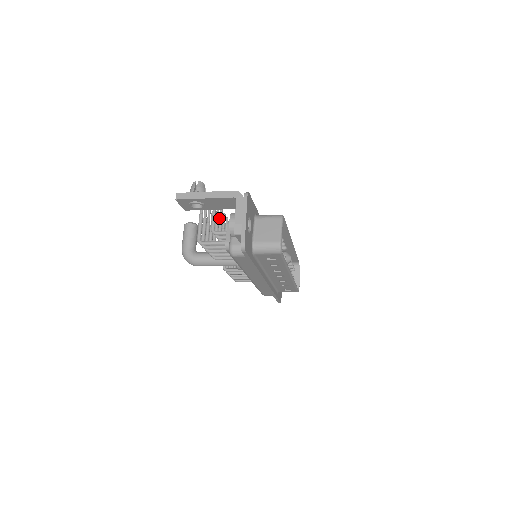
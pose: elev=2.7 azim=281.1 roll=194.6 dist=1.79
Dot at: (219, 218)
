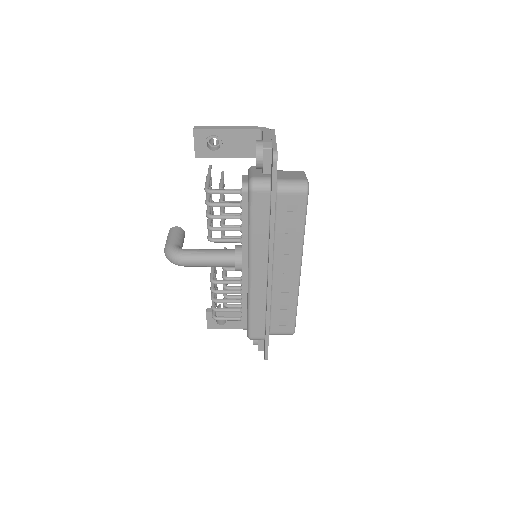
Dot at: occluded
